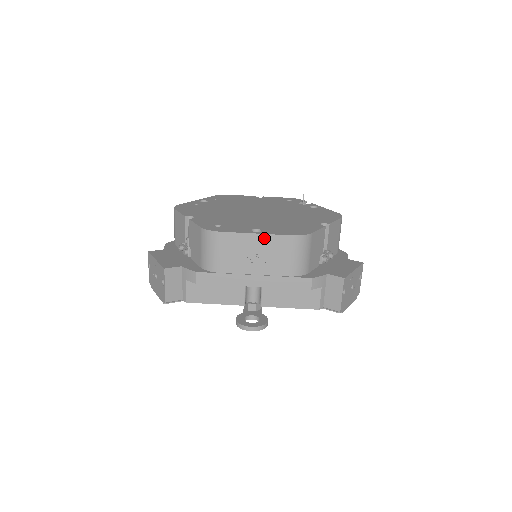
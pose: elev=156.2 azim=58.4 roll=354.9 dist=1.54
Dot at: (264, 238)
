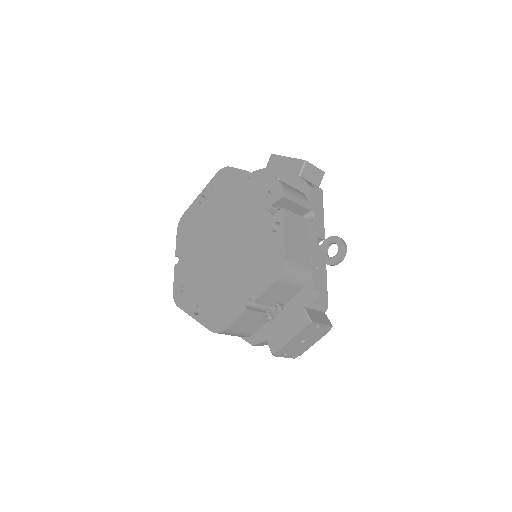
Dot at: occluded
